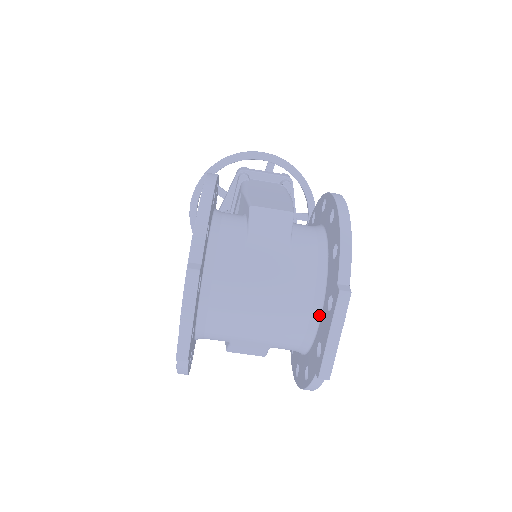
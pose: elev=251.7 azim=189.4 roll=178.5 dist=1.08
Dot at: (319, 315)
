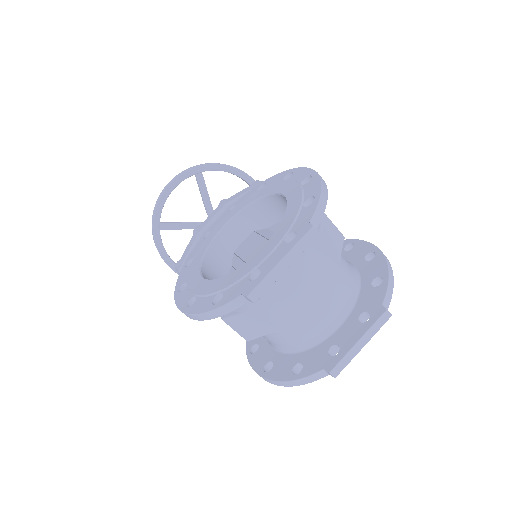
Dot at: (340, 324)
